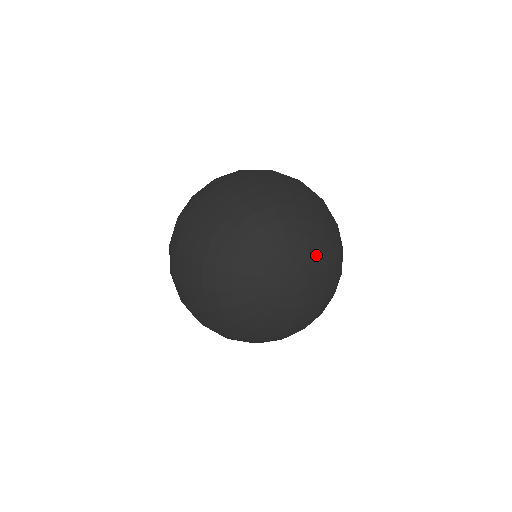
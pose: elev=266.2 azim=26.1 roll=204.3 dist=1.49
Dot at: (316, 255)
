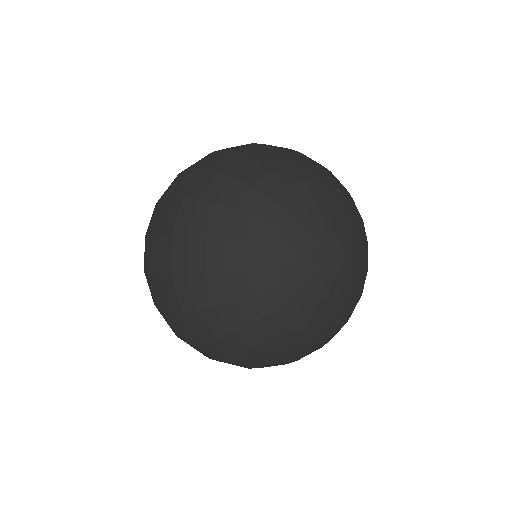
Dot at: (342, 218)
